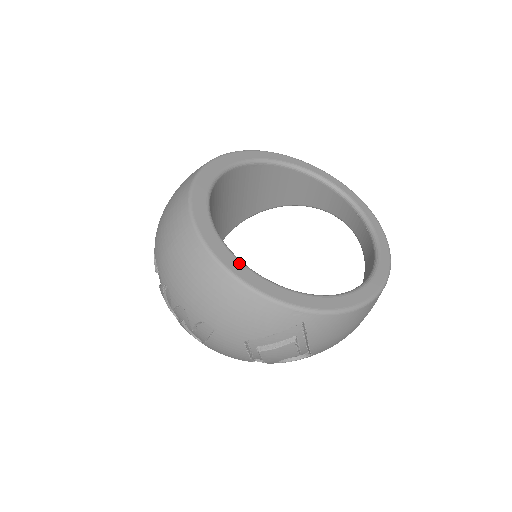
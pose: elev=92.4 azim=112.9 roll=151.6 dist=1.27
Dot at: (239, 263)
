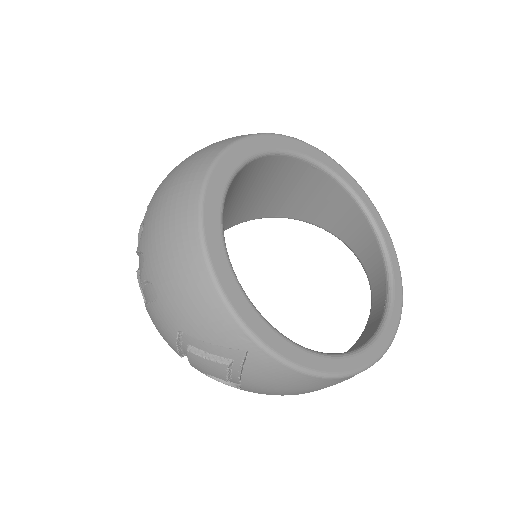
Dot at: (222, 248)
